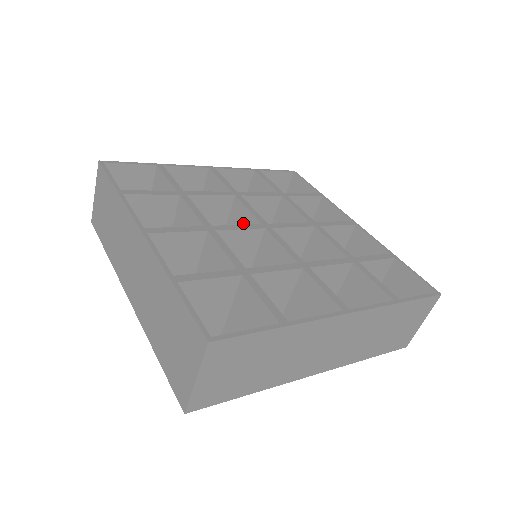
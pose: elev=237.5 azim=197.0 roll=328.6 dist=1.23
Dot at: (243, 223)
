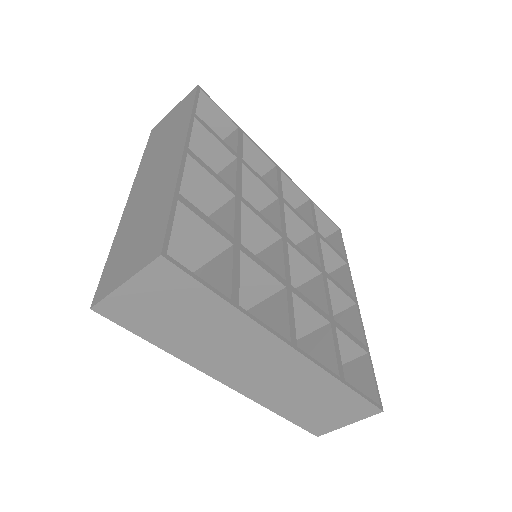
Dot at: (249, 230)
